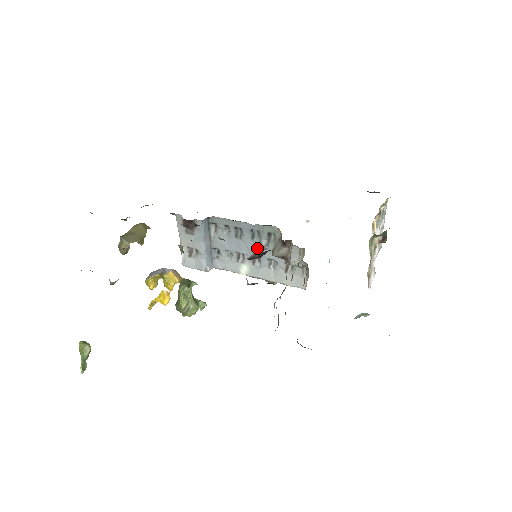
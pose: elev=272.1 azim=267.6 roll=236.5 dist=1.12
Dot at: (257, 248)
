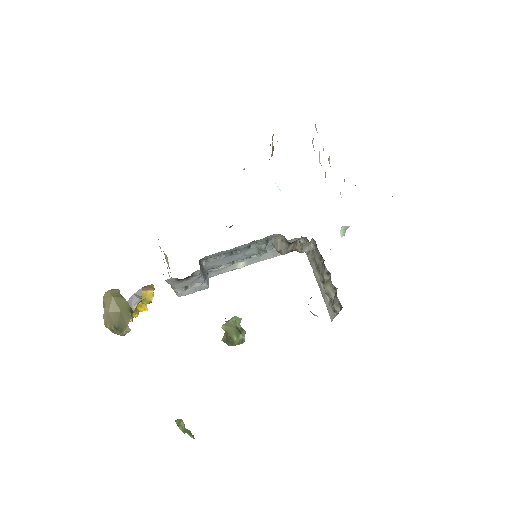
Dot at: (256, 251)
